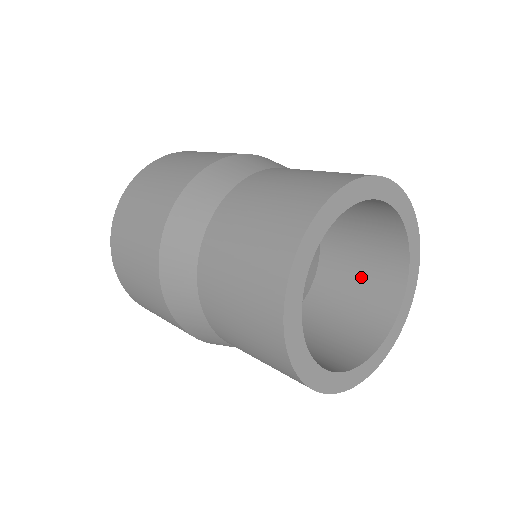
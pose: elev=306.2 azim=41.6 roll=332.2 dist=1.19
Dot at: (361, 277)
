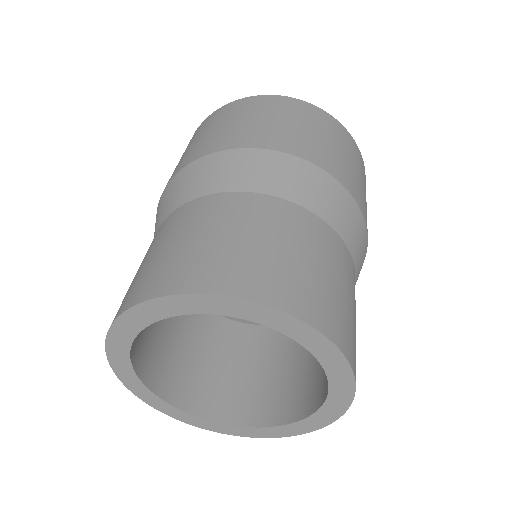
Dot at: (298, 369)
